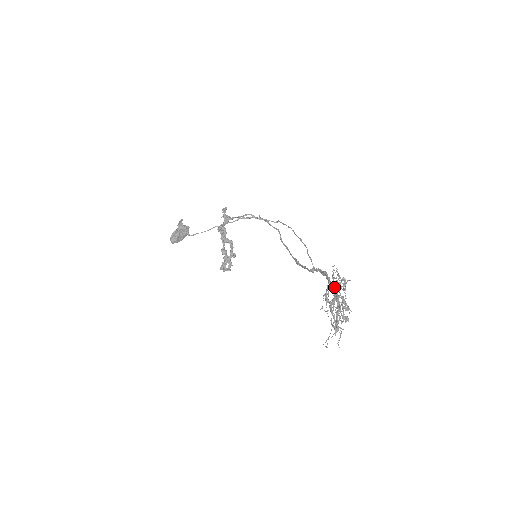
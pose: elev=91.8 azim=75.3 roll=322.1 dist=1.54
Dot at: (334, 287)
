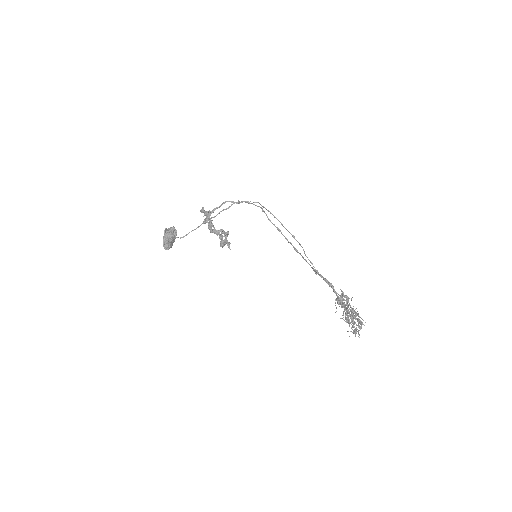
Dot at: occluded
